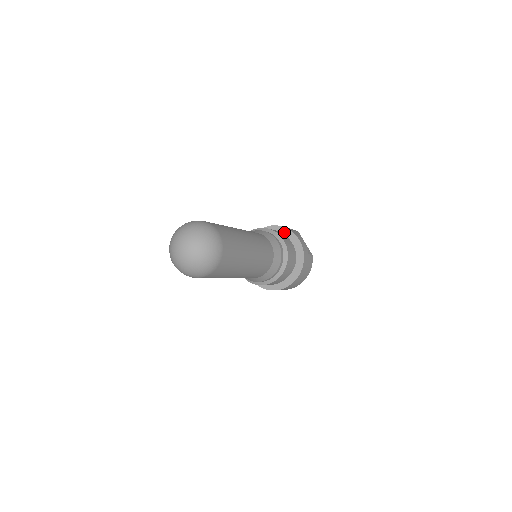
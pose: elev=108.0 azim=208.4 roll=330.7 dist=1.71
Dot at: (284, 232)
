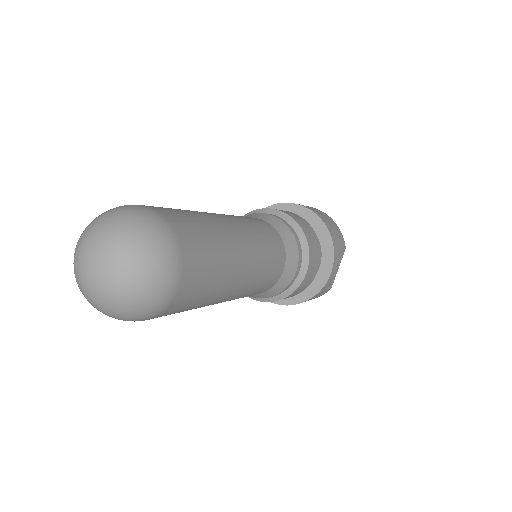
Dot at: (326, 244)
